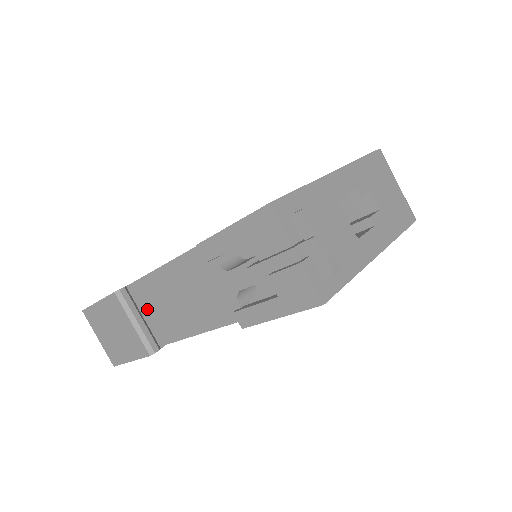
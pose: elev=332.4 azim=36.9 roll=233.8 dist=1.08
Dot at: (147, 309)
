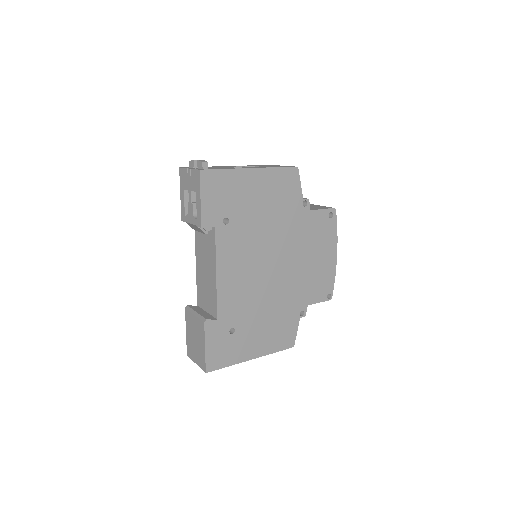
Dot at: (205, 311)
